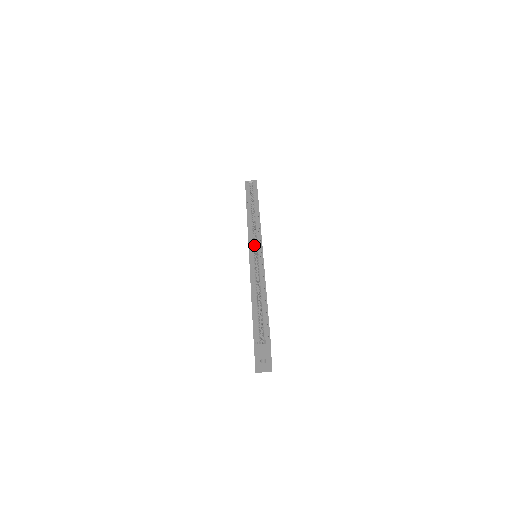
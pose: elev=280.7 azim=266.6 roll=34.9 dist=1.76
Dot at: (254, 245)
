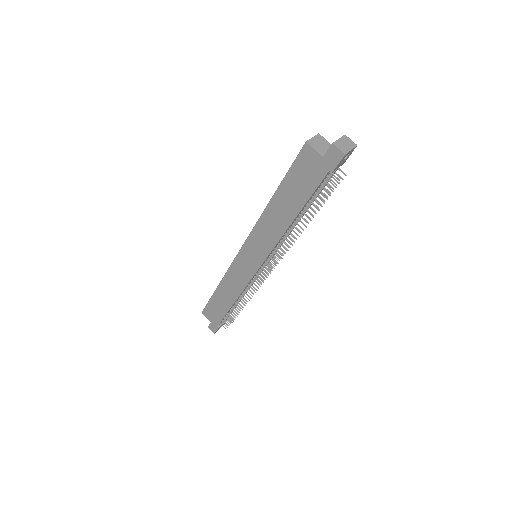
Dot at: occluded
